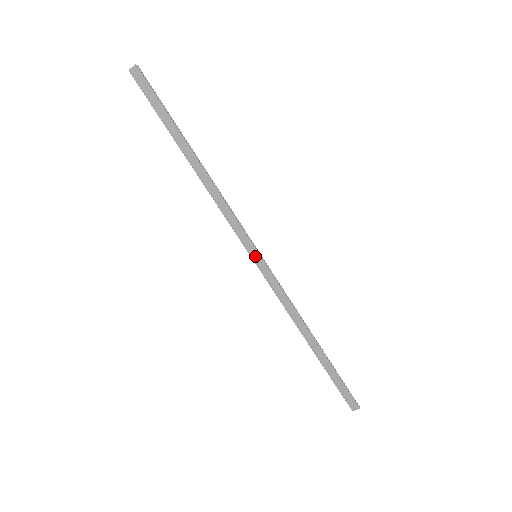
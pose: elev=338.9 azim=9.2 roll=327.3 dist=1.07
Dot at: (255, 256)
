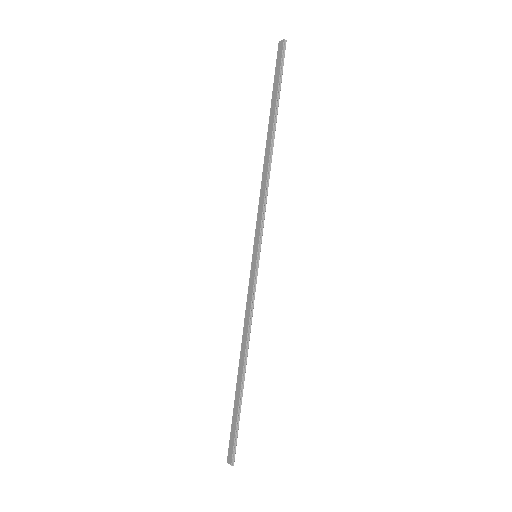
Dot at: (255, 255)
